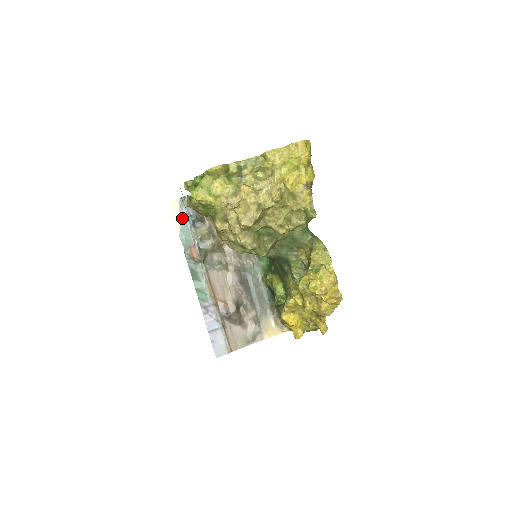
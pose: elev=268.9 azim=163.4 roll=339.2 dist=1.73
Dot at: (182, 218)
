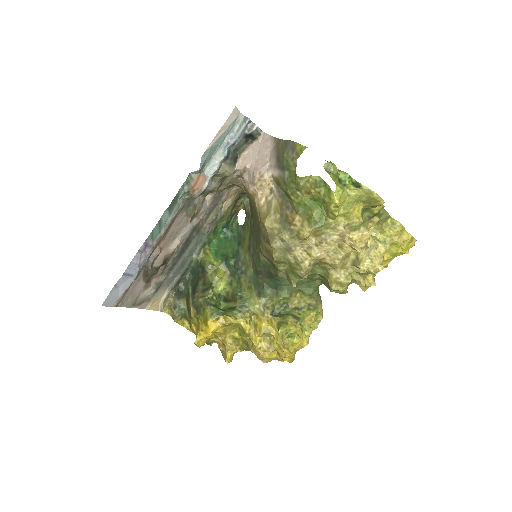
Dot at: (224, 135)
